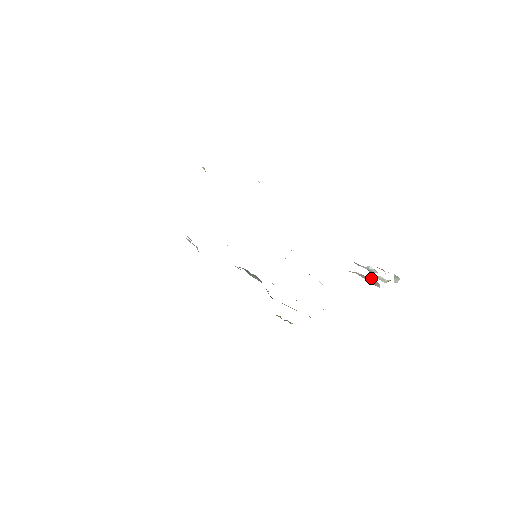
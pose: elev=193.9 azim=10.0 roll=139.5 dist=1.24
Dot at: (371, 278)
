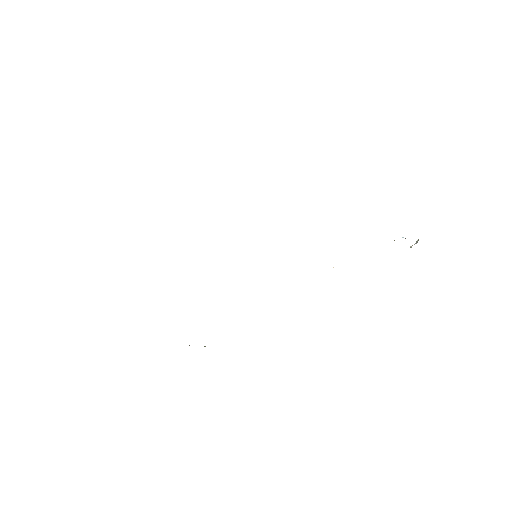
Dot at: occluded
